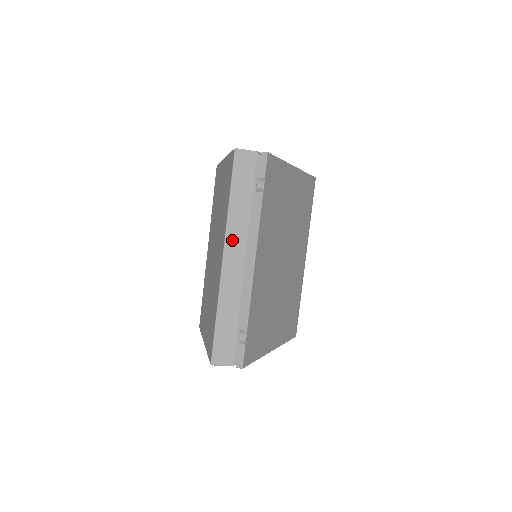
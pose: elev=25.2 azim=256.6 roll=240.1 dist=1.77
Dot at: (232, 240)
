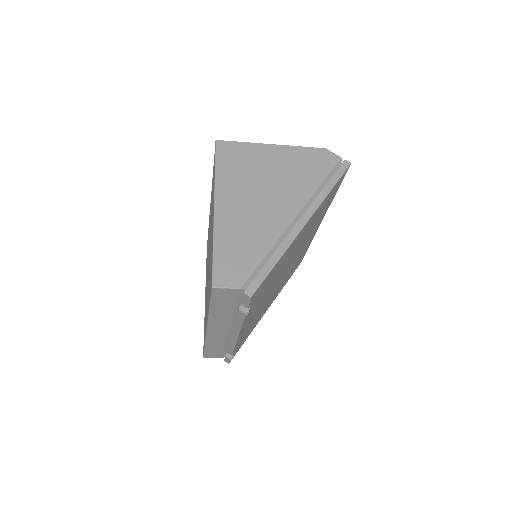
Dot at: (215, 324)
